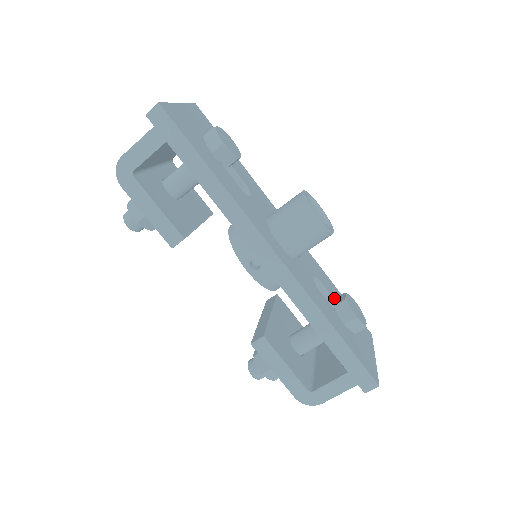
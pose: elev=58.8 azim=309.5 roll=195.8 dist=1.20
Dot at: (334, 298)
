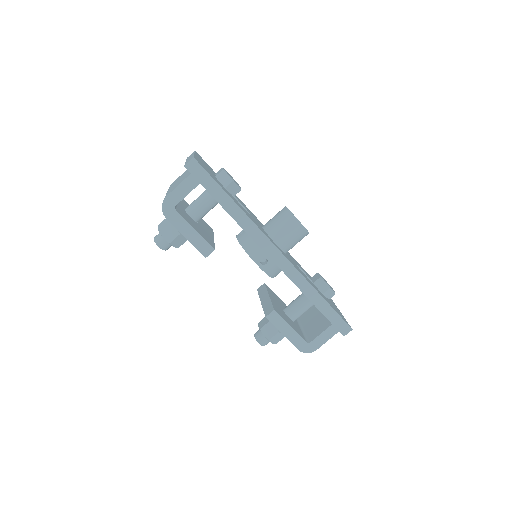
Dot at: (310, 278)
